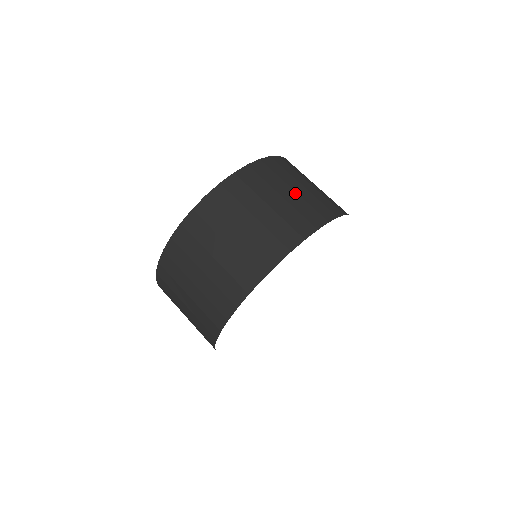
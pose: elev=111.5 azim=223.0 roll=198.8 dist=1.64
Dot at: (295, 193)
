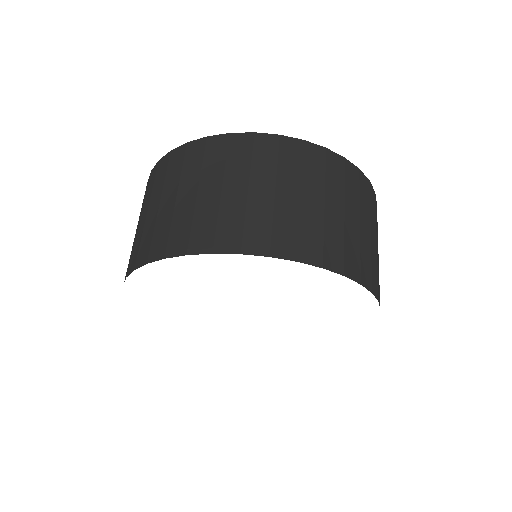
Dot at: occluded
